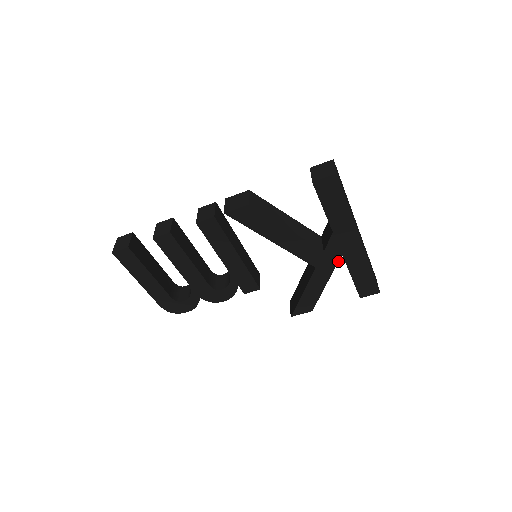
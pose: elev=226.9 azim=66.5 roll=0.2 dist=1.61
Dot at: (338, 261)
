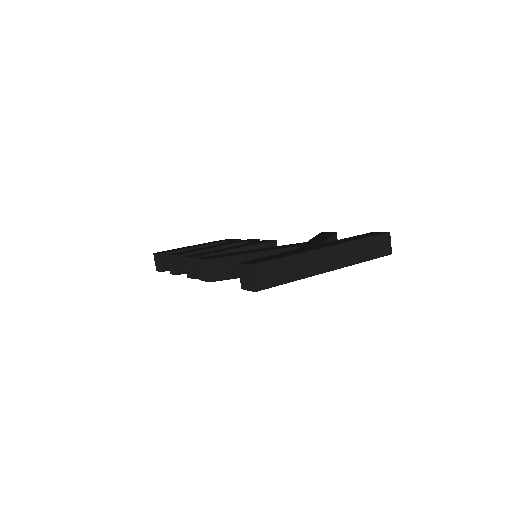
Dot at: occluded
